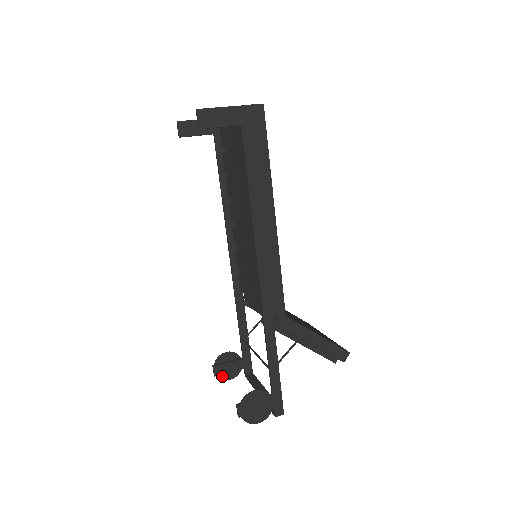
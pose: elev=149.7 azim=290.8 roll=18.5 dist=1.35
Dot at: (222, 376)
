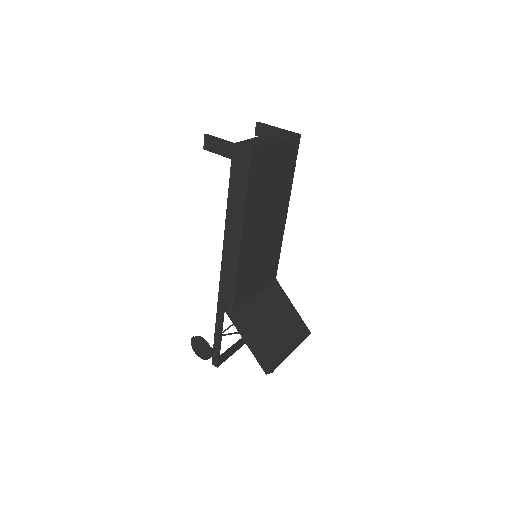
Dot at: occluded
